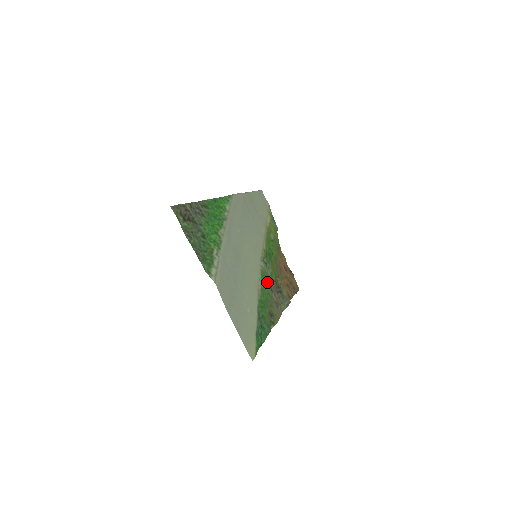
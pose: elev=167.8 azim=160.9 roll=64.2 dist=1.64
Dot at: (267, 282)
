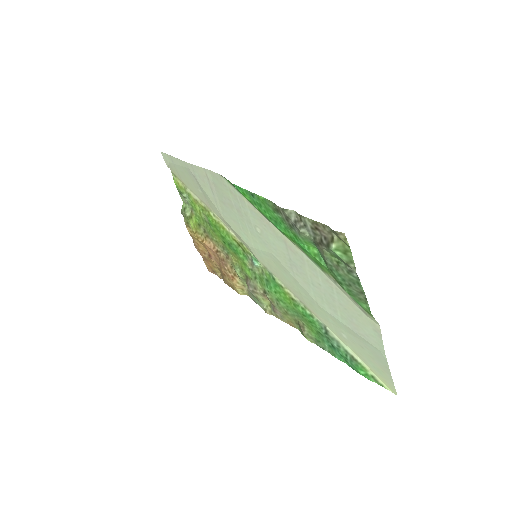
Dot at: (267, 285)
